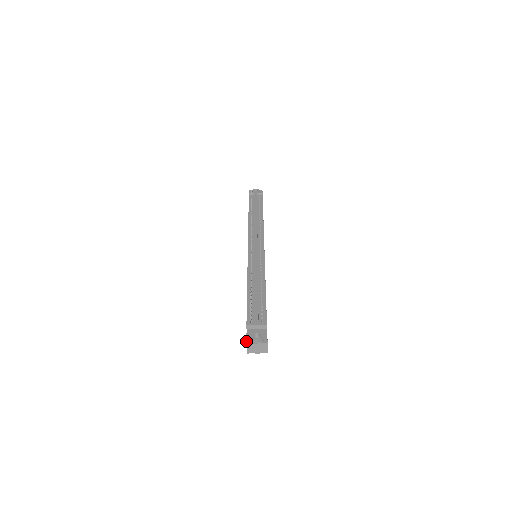
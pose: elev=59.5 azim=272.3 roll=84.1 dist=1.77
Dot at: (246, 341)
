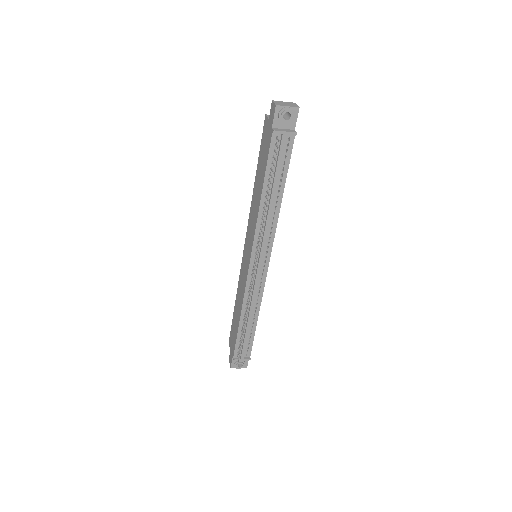
Dot at: (231, 367)
